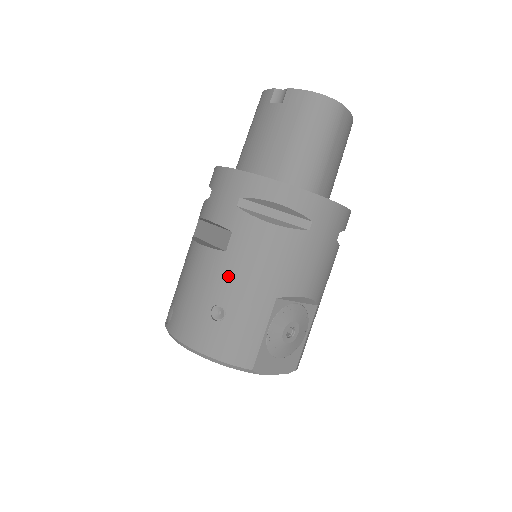
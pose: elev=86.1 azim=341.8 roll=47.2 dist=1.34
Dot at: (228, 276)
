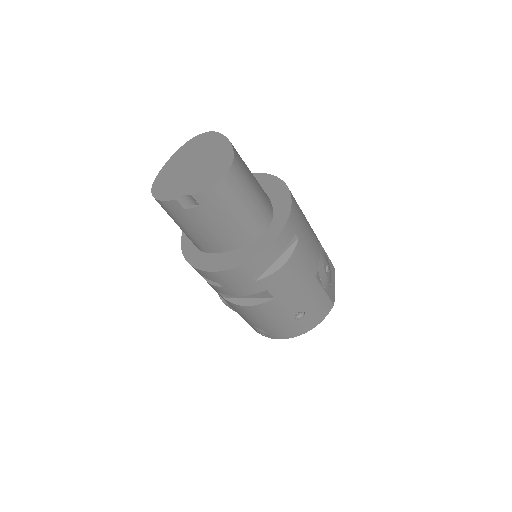
Dot at: (288, 303)
